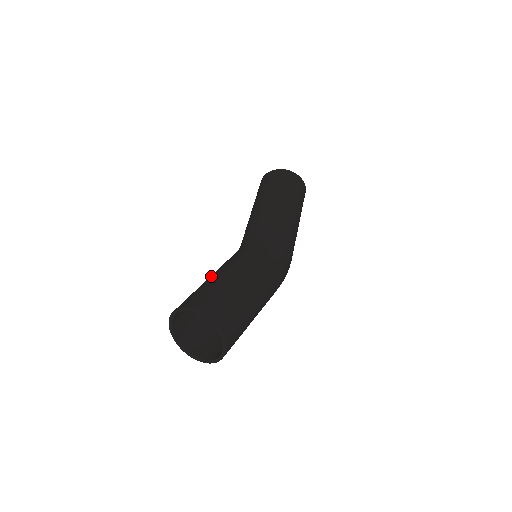
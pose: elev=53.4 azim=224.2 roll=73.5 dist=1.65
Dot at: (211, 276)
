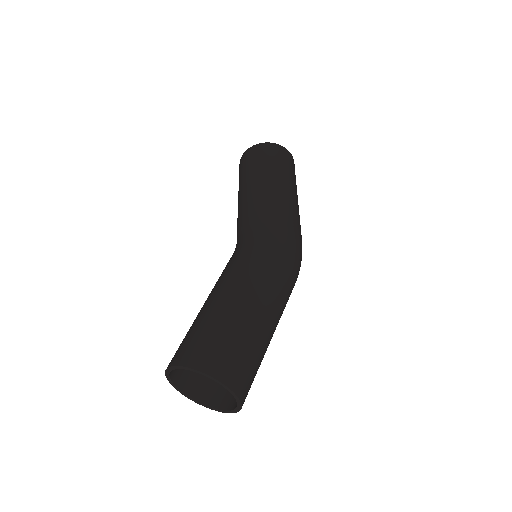
Dot at: occluded
